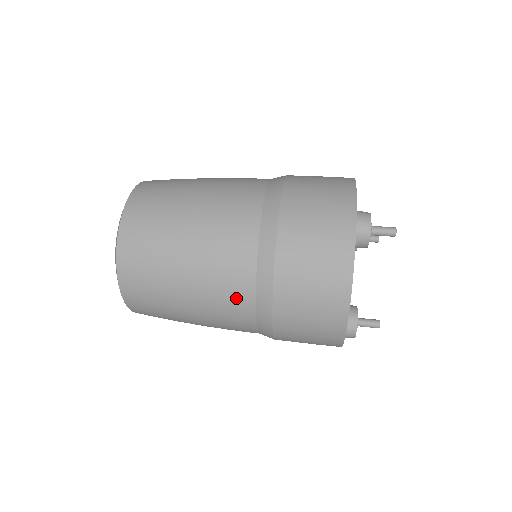
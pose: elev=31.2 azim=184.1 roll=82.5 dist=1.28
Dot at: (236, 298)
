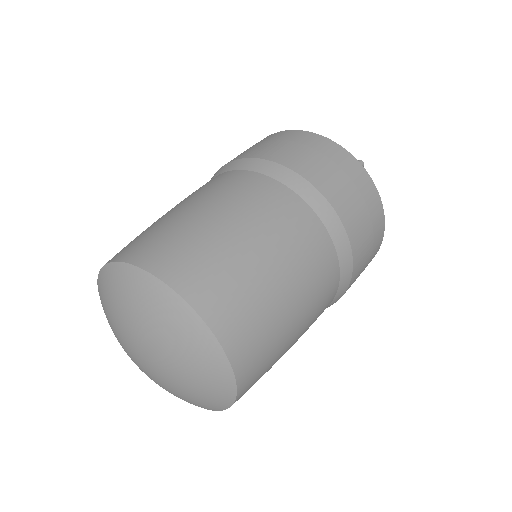
Dot at: (327, 303)
